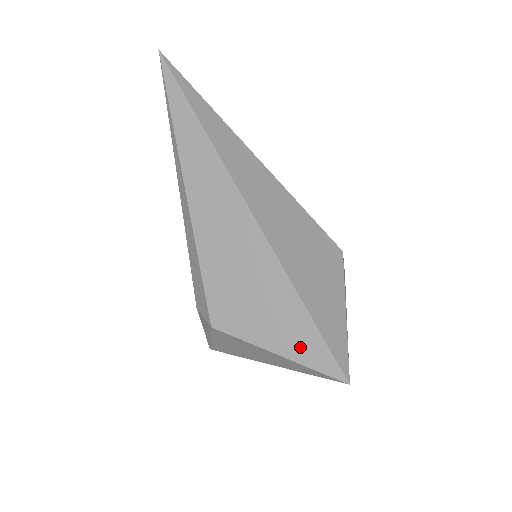
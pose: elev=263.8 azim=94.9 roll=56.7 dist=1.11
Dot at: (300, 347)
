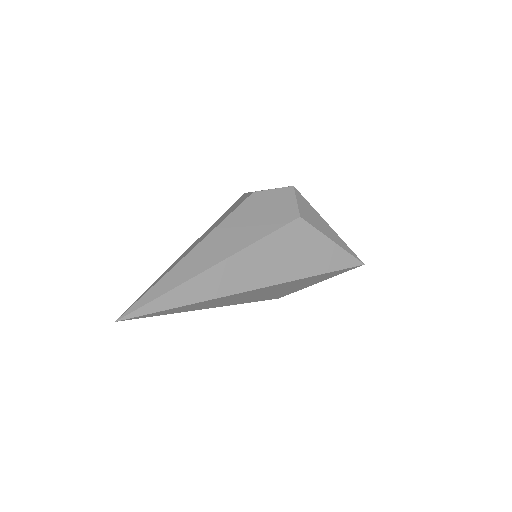
Dot at: (330, 276)
